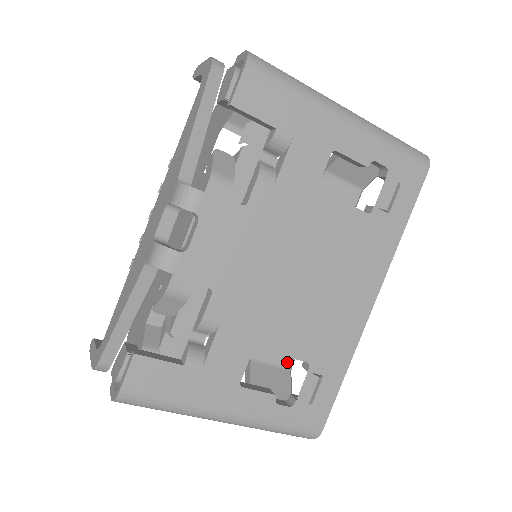
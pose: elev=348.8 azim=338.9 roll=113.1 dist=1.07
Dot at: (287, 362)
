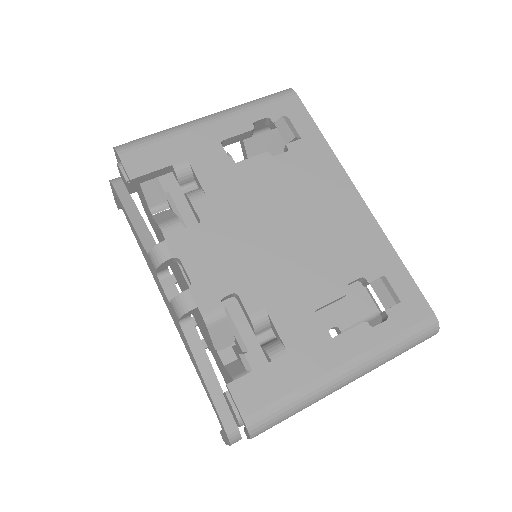
Dot at: (345, 291)
